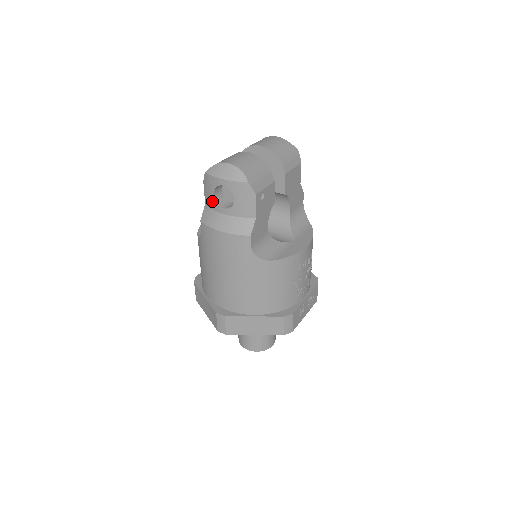
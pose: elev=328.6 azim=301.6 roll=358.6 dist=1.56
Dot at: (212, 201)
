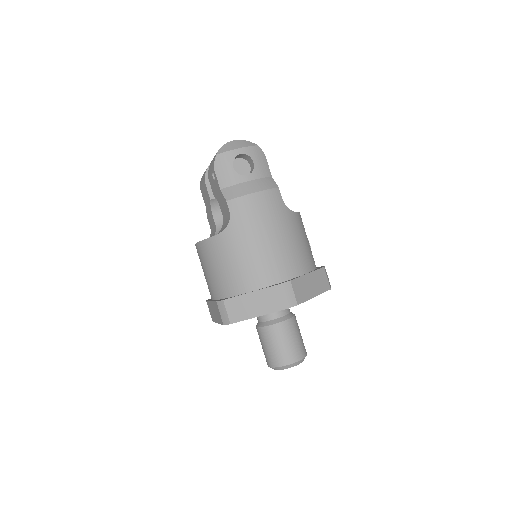
Dot at: (232, 176)
